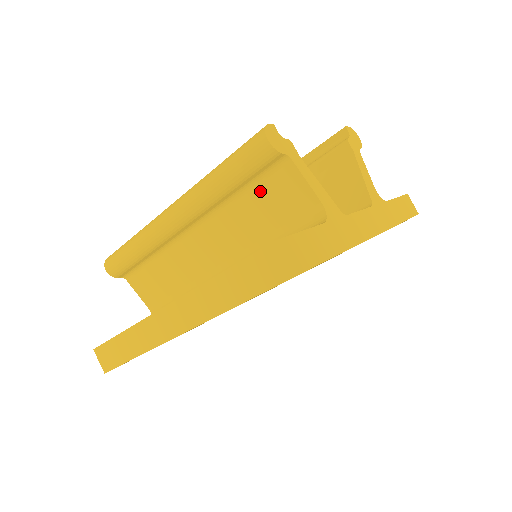
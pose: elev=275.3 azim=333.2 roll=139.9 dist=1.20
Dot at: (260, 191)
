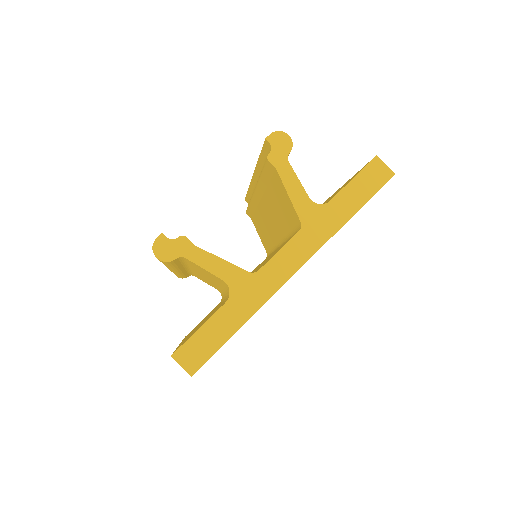
Dot at: (192, 265)
